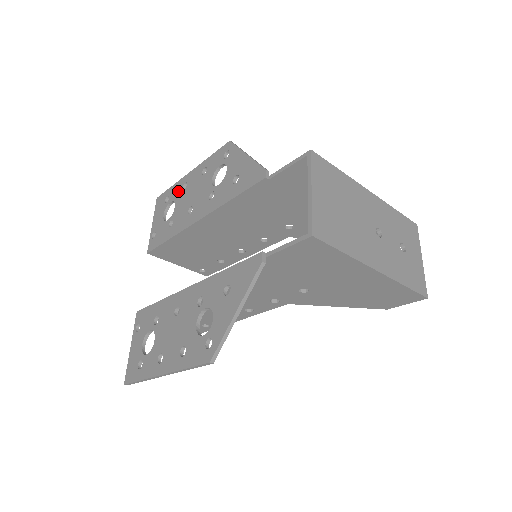
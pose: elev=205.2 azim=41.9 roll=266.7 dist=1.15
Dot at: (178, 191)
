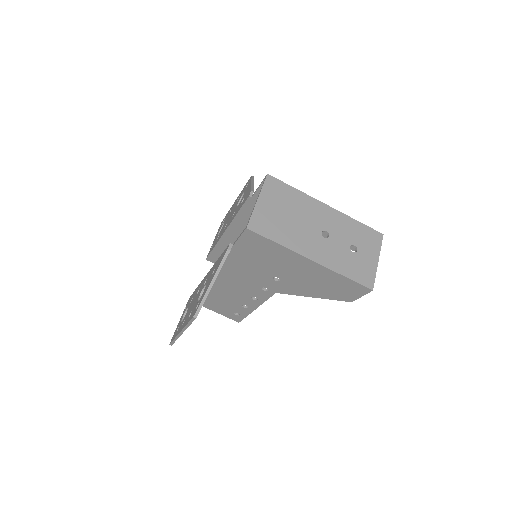
Dot at: occluded
